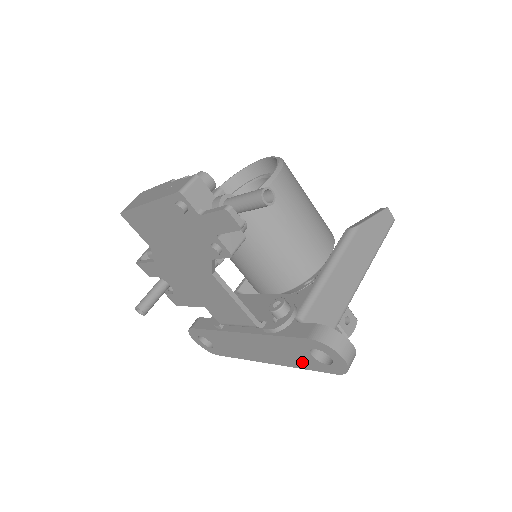
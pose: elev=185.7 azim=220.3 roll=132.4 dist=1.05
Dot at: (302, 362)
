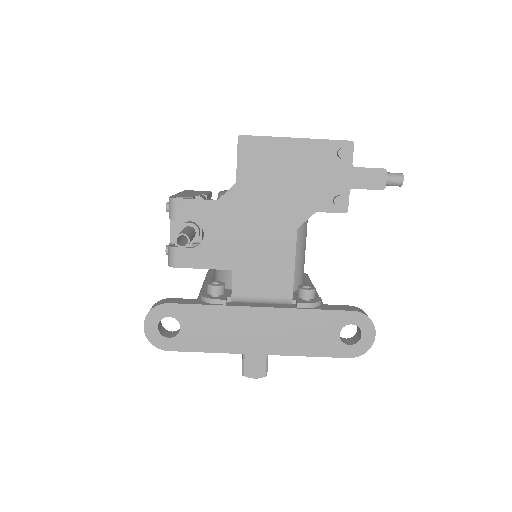
Dot at: (317, 346)
